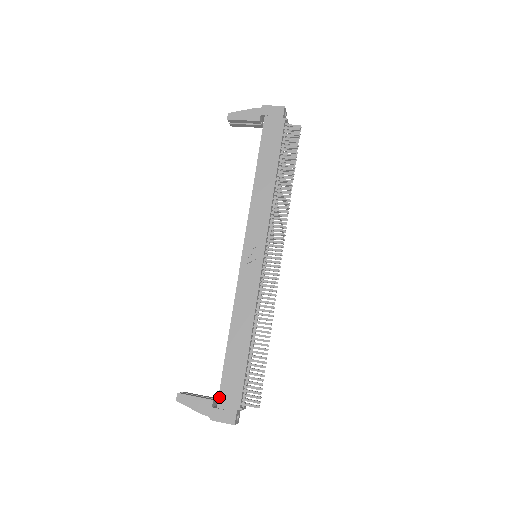
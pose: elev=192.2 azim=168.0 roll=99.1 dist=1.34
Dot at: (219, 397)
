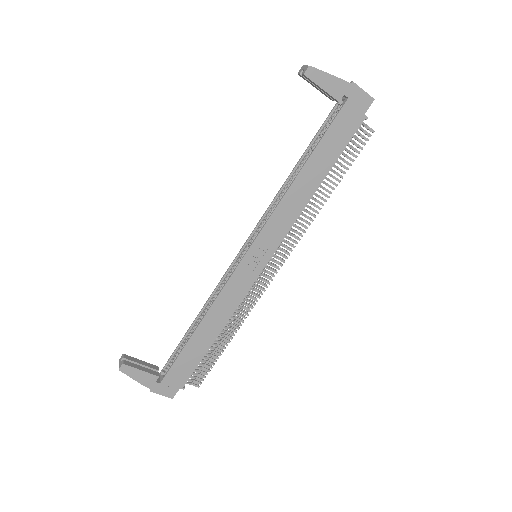
Dot at: (166, 376)
